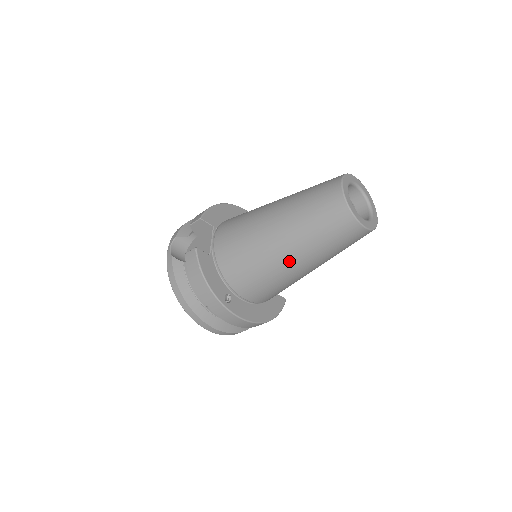
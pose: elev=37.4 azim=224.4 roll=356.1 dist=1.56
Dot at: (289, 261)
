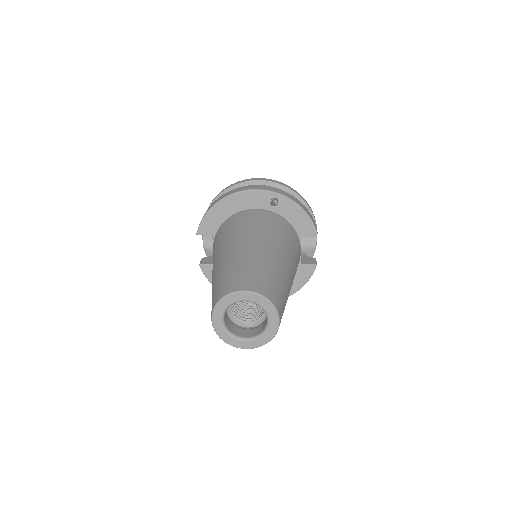
Dot at: occluded
